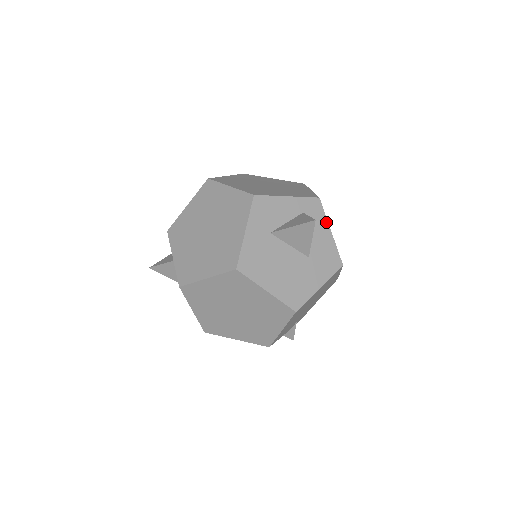
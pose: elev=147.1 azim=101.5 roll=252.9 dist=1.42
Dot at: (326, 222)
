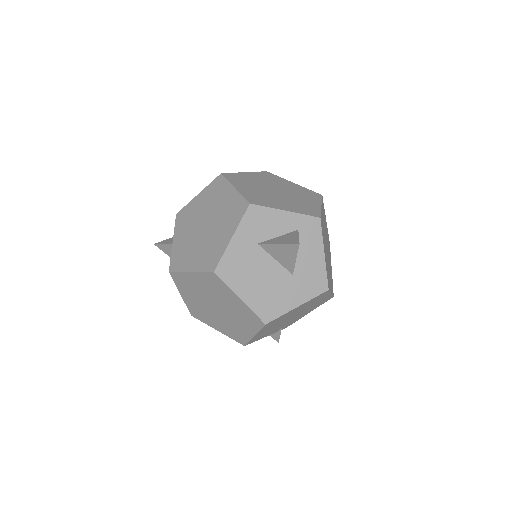
Dot at: (321, 243)
